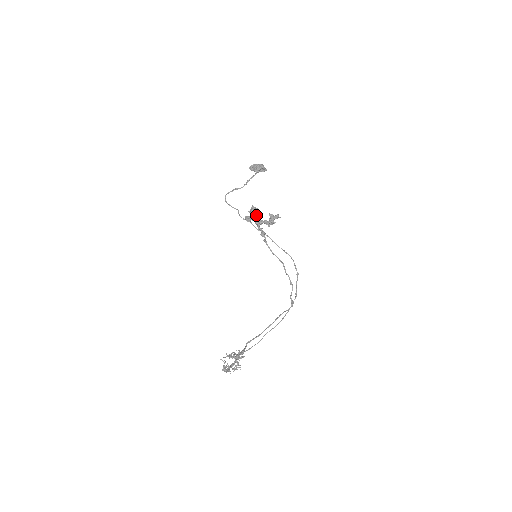
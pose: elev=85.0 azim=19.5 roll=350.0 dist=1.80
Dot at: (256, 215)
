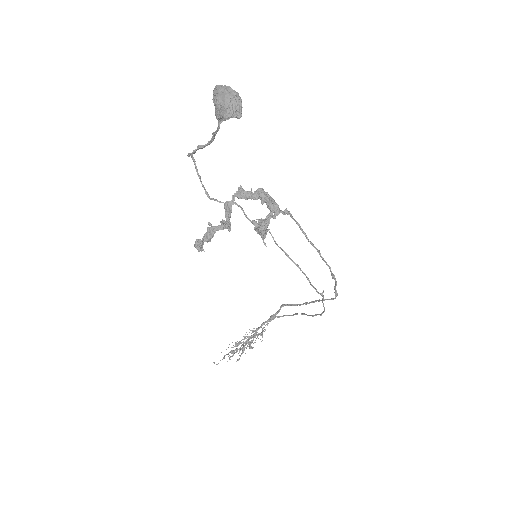
Dot at: (225, 227)
